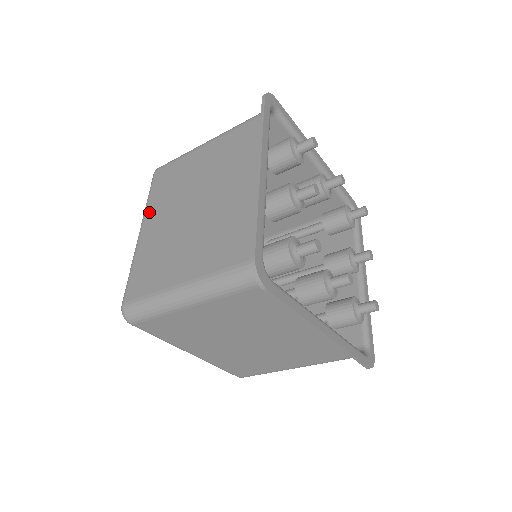
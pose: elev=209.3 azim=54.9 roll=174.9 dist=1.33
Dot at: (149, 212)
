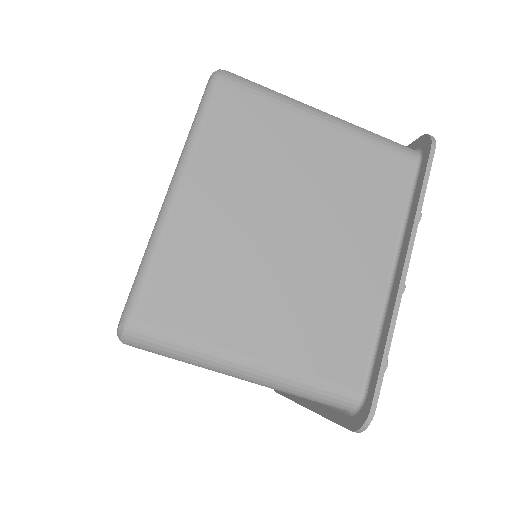
Dot at: occluded
